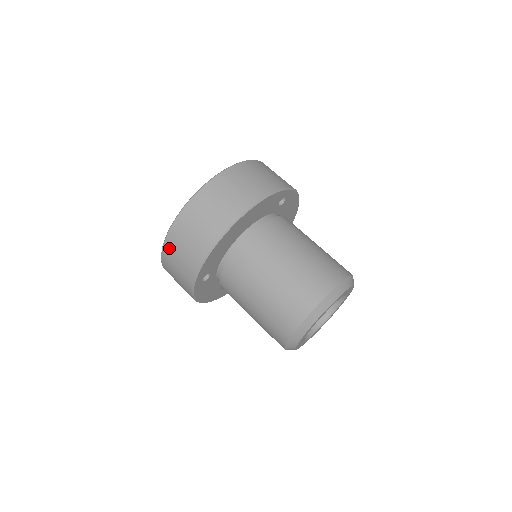
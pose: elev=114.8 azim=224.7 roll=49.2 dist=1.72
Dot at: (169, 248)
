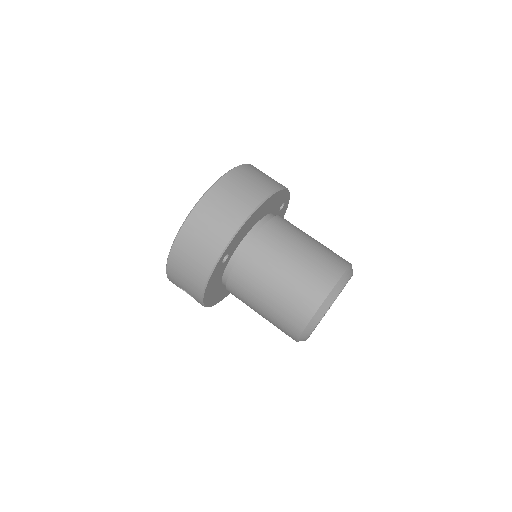
Dot at: (193, 223)
